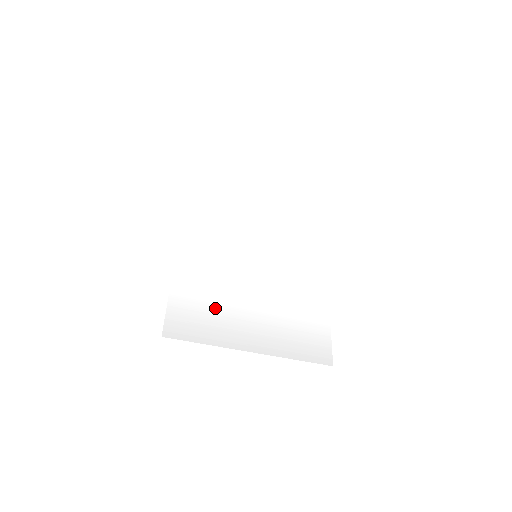
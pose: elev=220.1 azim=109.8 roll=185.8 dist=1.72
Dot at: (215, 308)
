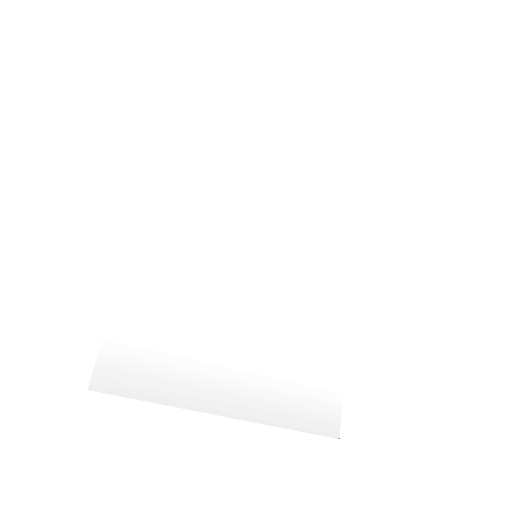
Dot at: (181, 341)
